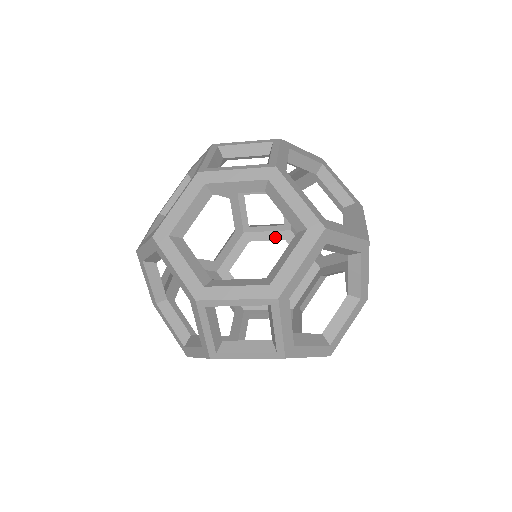
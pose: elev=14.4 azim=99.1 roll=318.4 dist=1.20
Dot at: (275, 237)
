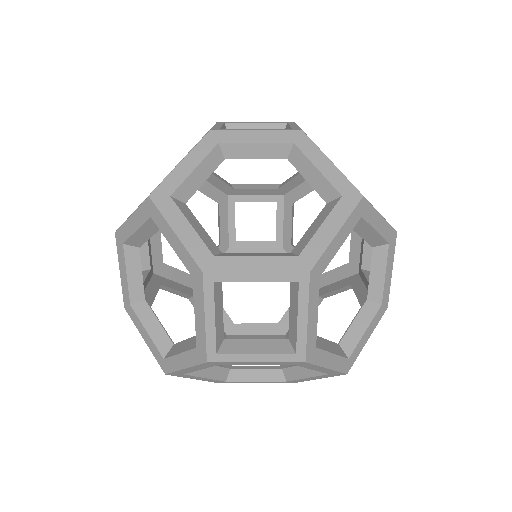
Dot at: occluded
